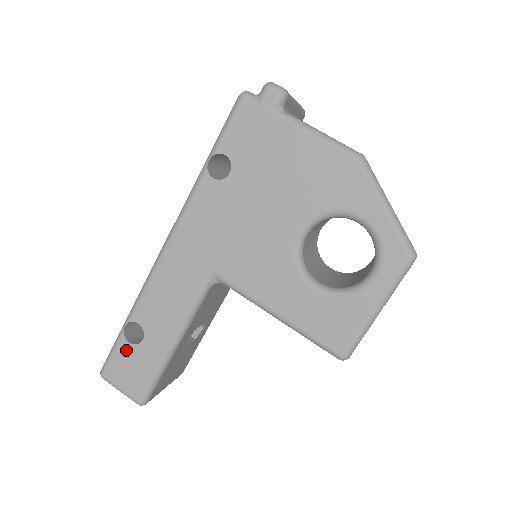
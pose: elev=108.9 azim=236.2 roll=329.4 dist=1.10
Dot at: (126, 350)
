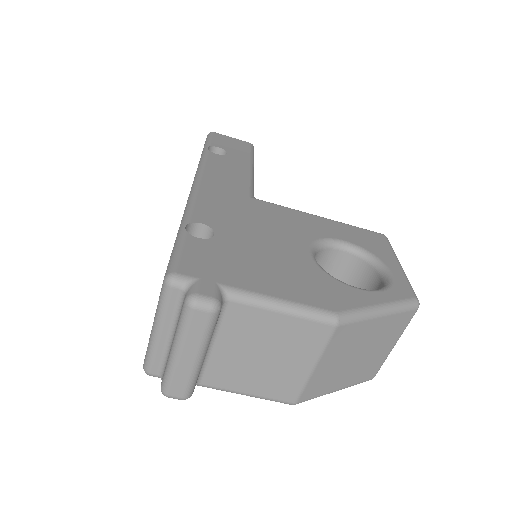
Dot at: occluded
